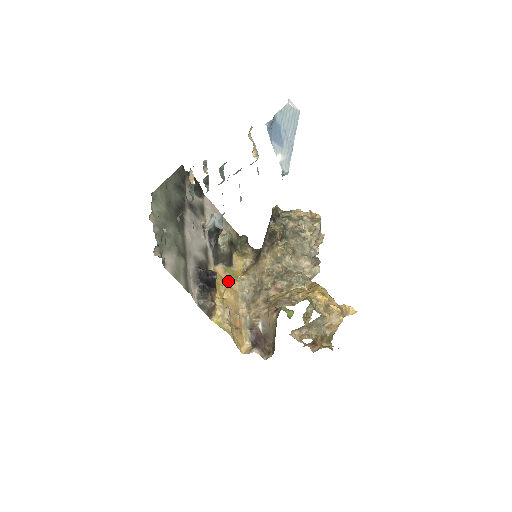
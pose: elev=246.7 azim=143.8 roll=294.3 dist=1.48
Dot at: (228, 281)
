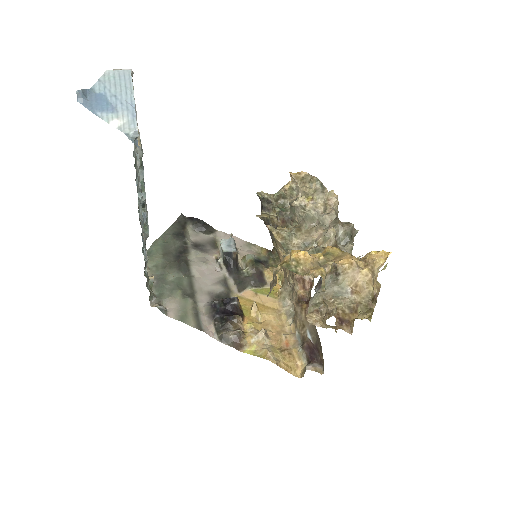
Dot at: (262, 302)
